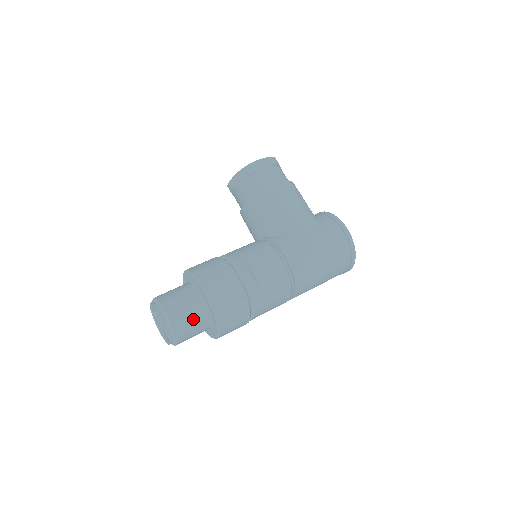
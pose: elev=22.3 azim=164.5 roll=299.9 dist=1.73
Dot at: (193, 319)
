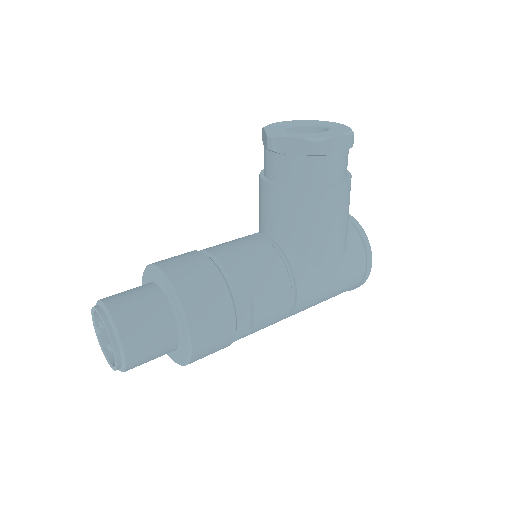
Dot at: (156, 356)
